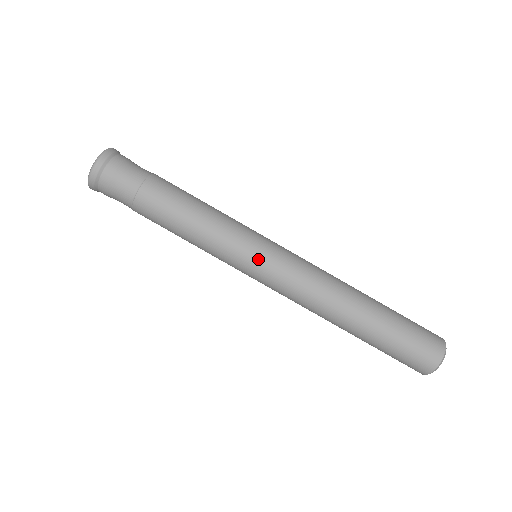
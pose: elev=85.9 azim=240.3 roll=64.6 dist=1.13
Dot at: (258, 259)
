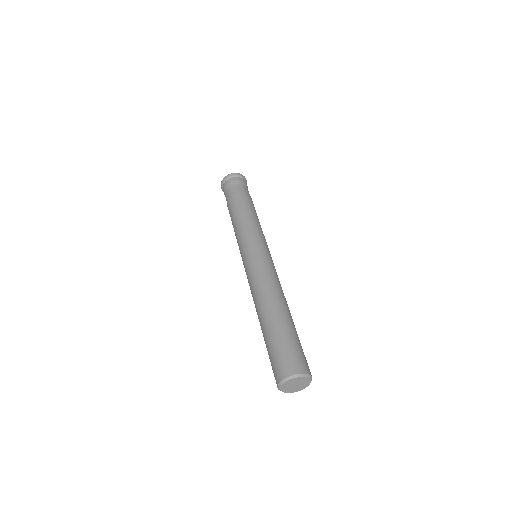
Dot at: (253, 248)
